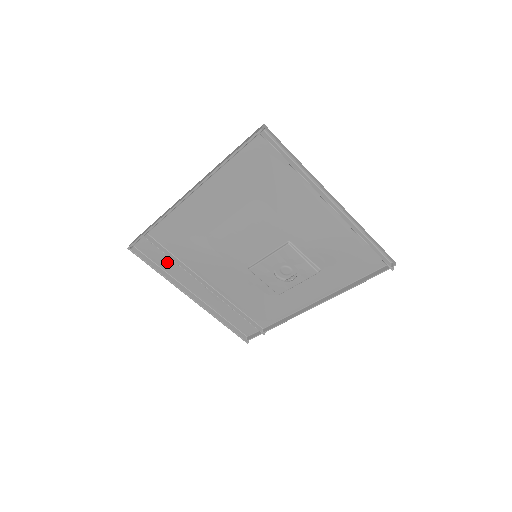
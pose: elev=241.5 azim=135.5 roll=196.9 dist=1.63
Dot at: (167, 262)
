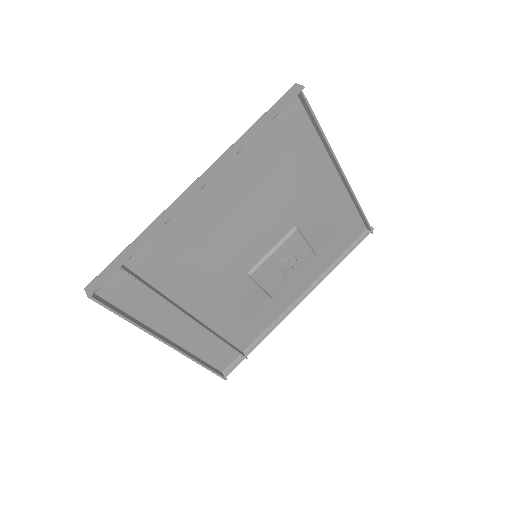
Dot at: (141, 302)
